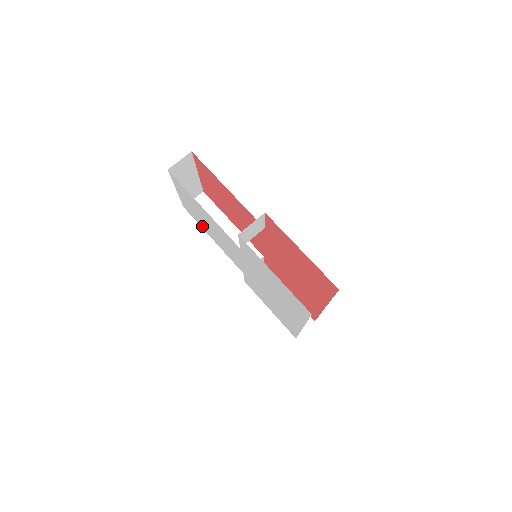
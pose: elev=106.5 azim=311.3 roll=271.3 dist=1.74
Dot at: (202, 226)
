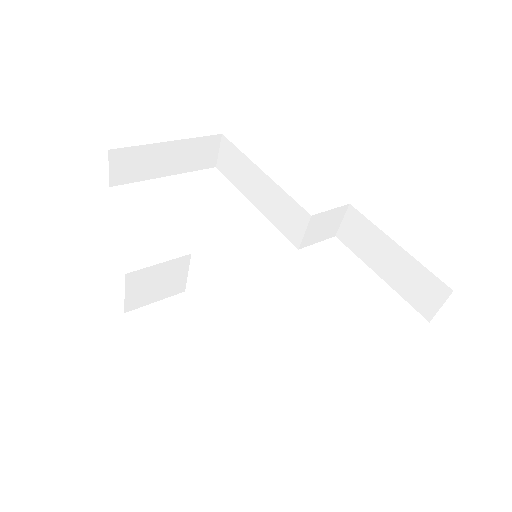
Dot at: occluded
